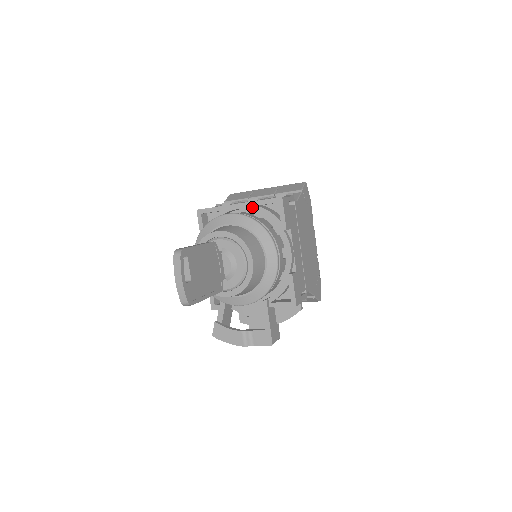
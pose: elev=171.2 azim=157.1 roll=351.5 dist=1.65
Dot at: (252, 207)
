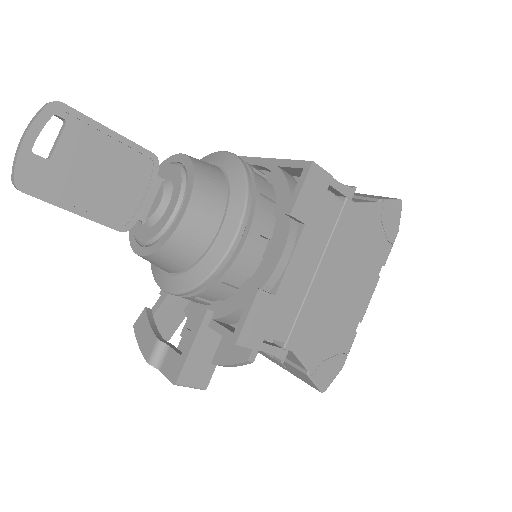
Dot at: (272, 167)
